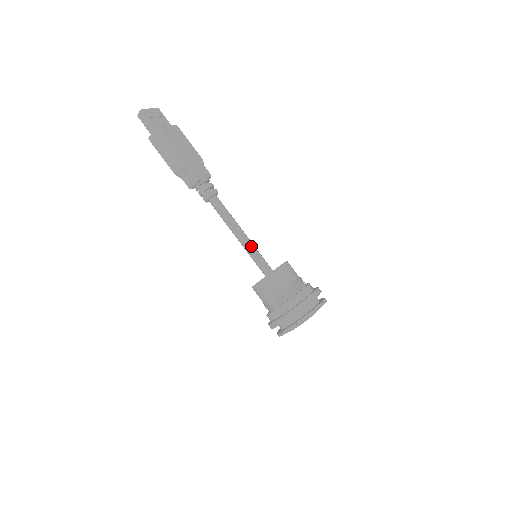
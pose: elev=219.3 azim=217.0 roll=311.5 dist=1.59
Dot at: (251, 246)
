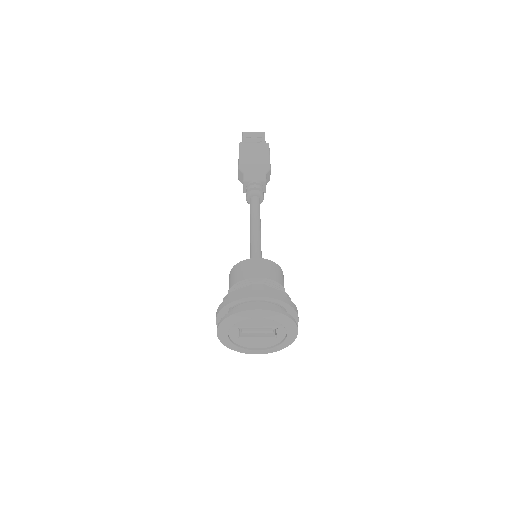
Dot at: (253, 244)
